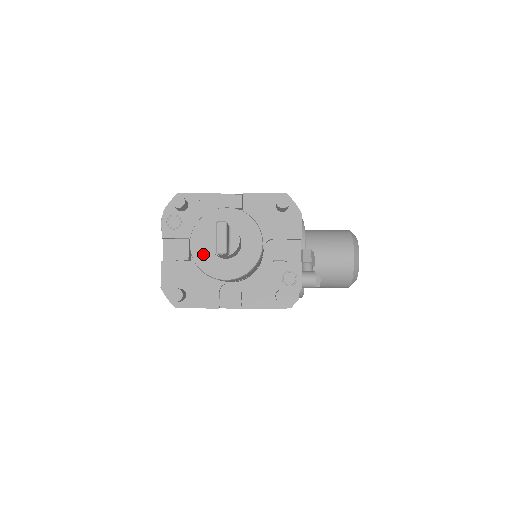
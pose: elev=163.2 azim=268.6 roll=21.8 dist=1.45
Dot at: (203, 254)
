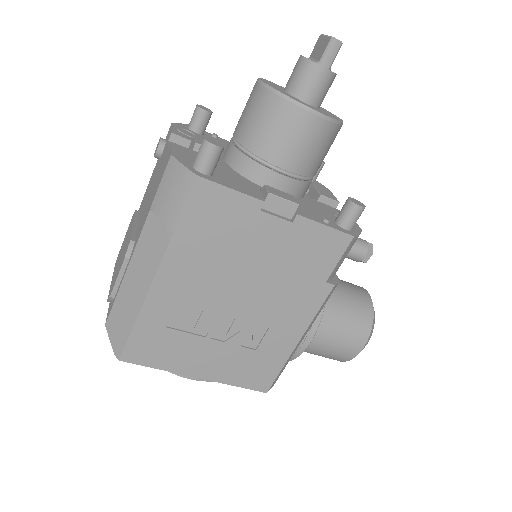
Dot at: (278, 89)
